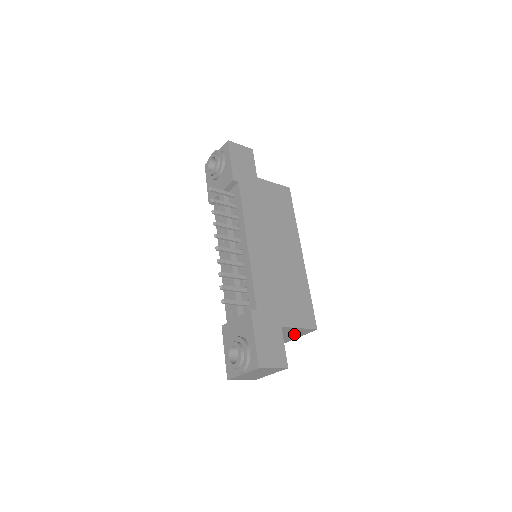
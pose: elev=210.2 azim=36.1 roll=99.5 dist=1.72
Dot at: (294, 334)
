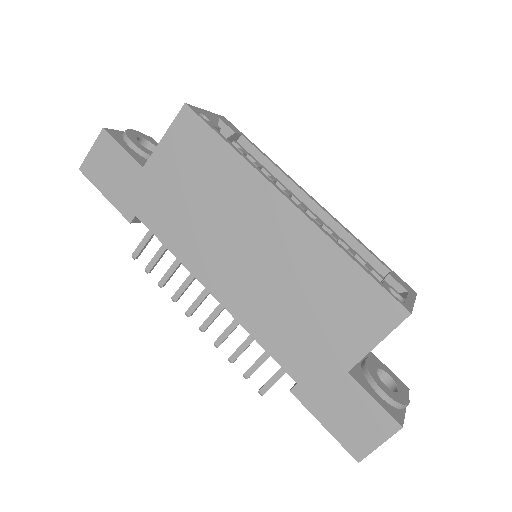
Dot at: occluded
